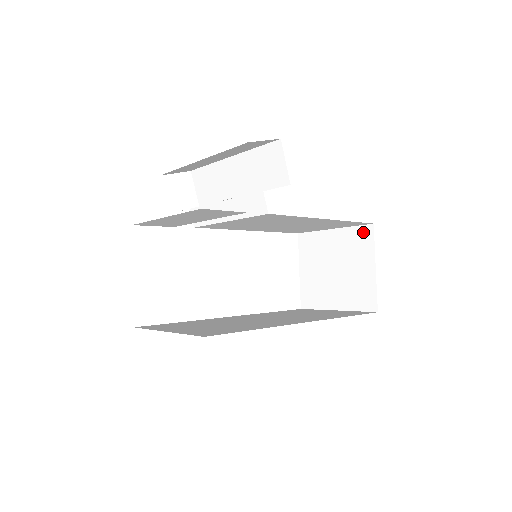
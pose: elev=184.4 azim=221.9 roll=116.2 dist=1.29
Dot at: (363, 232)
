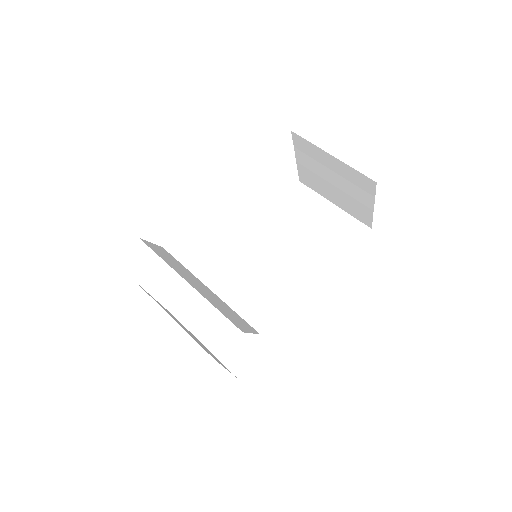
Dot at: (365, 180)
